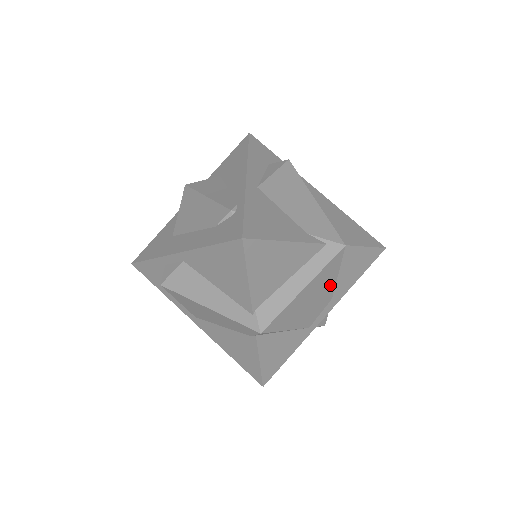
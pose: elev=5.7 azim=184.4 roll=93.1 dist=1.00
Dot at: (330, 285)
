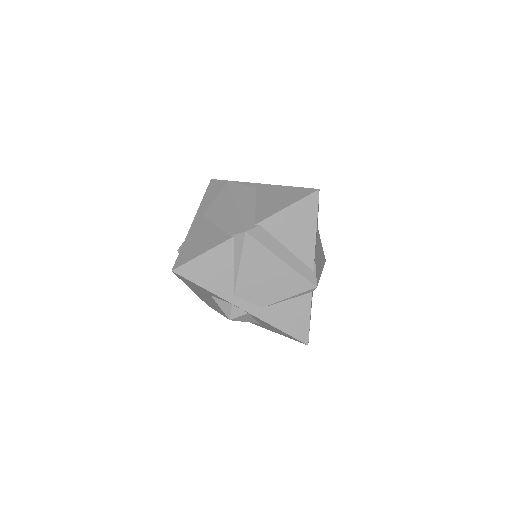
Dot at: (279, 295)
